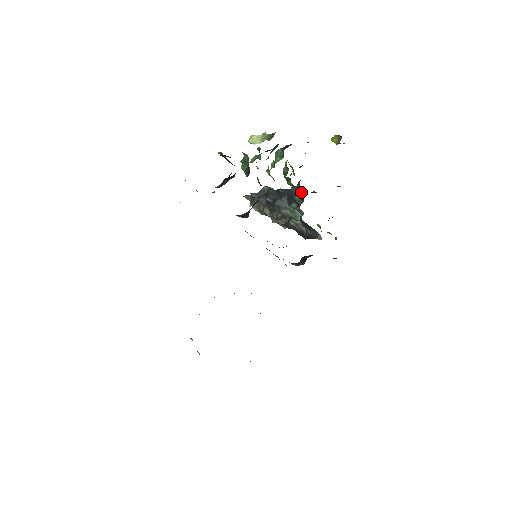
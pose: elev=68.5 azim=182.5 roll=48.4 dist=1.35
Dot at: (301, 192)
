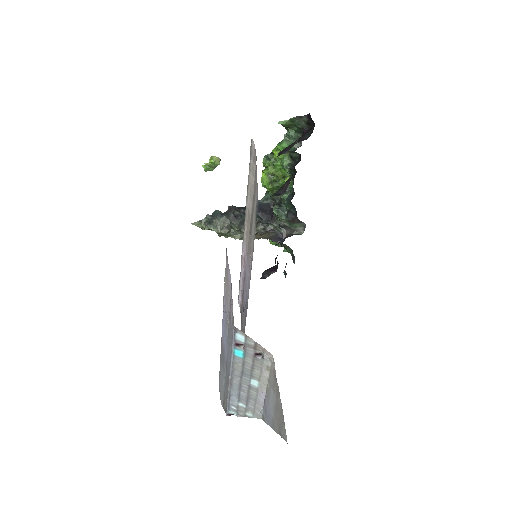
Dot at: occluded
